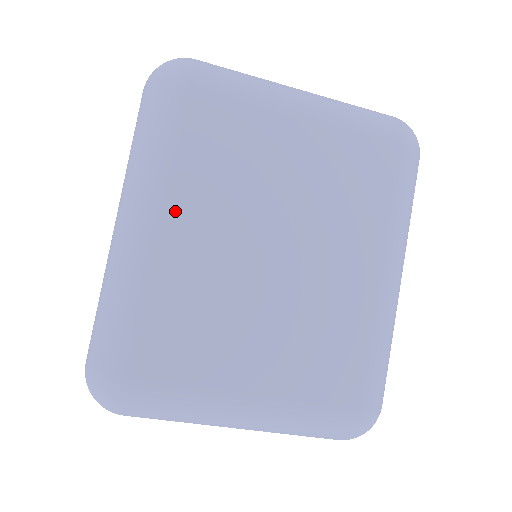
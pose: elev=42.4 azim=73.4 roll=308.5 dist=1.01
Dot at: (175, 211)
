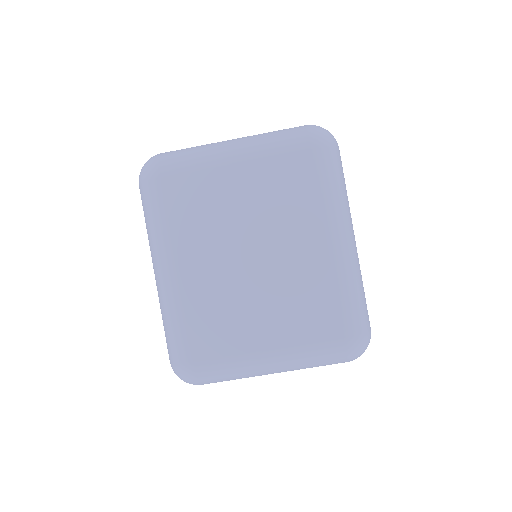
Dot at: (180, 257)
